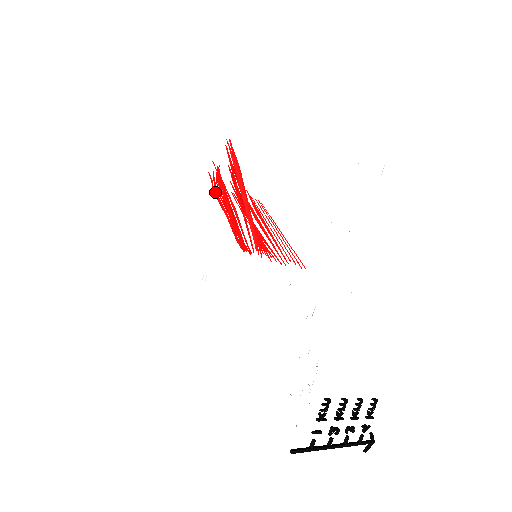
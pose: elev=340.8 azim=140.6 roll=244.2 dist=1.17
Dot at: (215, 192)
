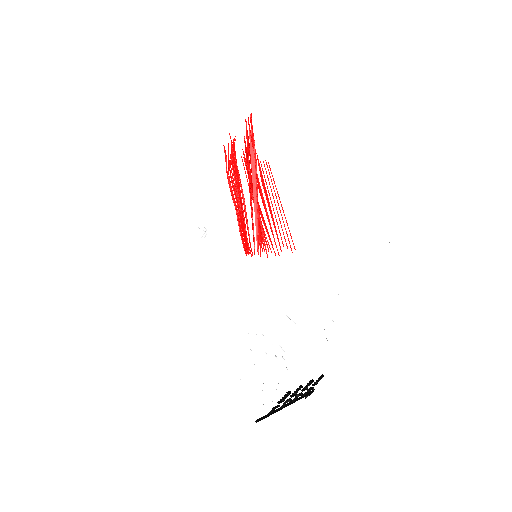
Dot at: (228, 176)
